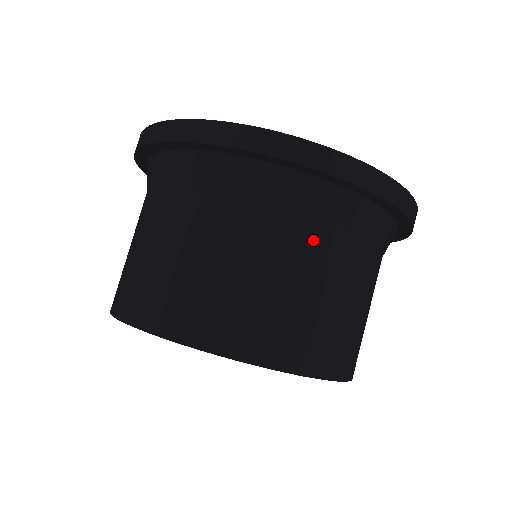
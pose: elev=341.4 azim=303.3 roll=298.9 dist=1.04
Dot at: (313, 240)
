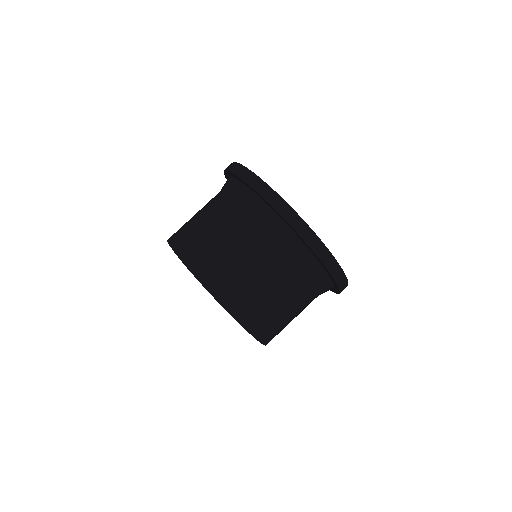
Dot at: (239, 221)
